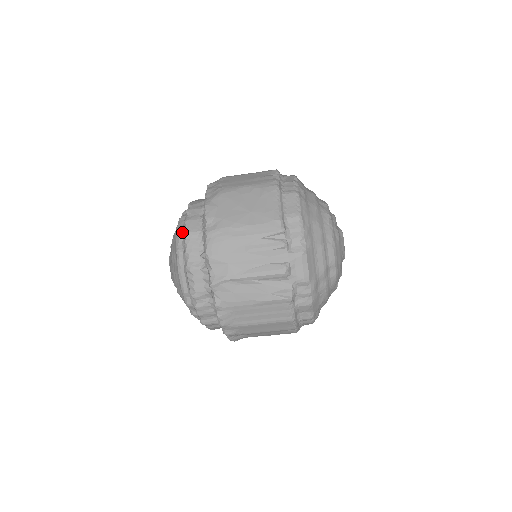
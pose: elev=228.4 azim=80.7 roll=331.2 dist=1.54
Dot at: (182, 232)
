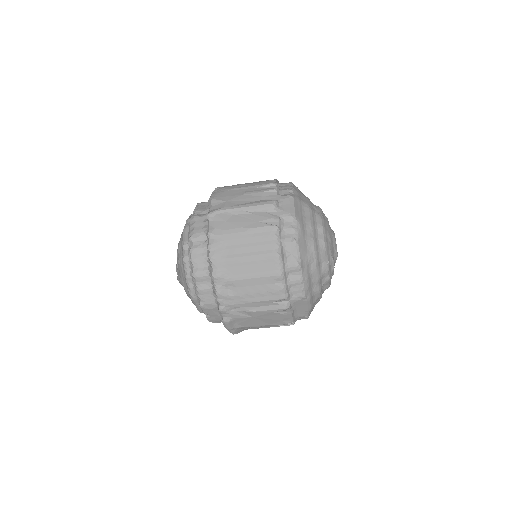
Dot at: occluded
